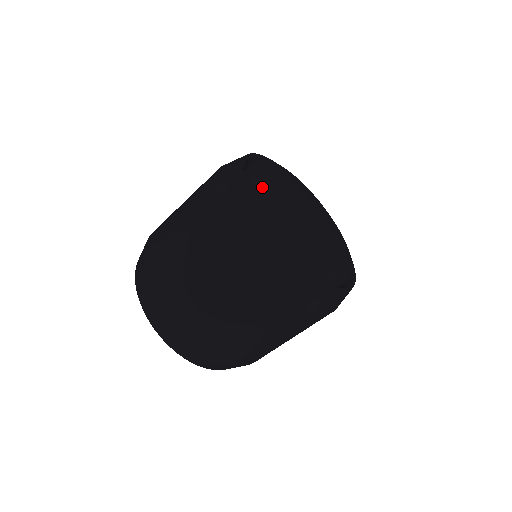
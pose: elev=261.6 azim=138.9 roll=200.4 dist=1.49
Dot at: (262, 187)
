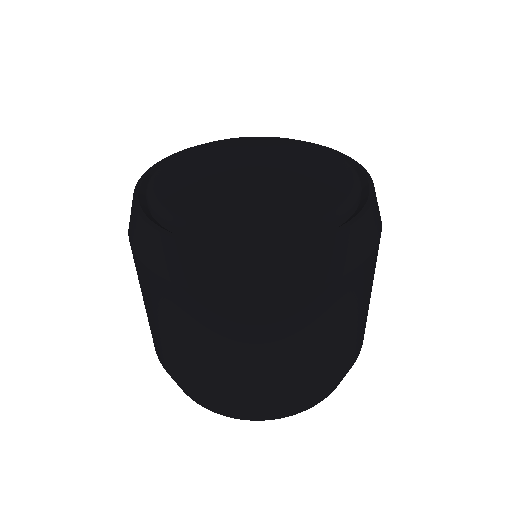
Dot at: (181, 214)
